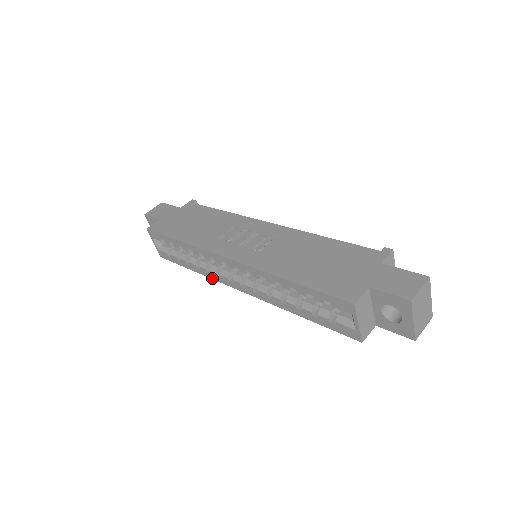
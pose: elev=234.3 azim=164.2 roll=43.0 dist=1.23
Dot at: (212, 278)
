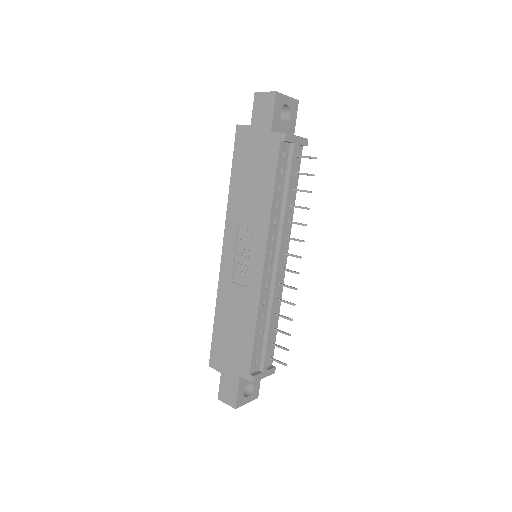
Dot at: occluded
